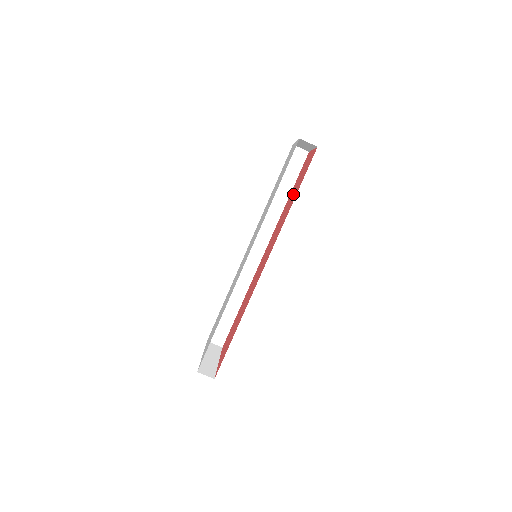
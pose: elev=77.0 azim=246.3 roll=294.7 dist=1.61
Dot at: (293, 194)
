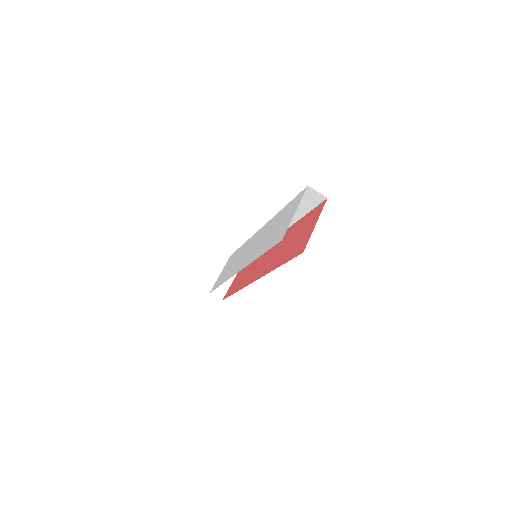
Dot at: (290, 243)
